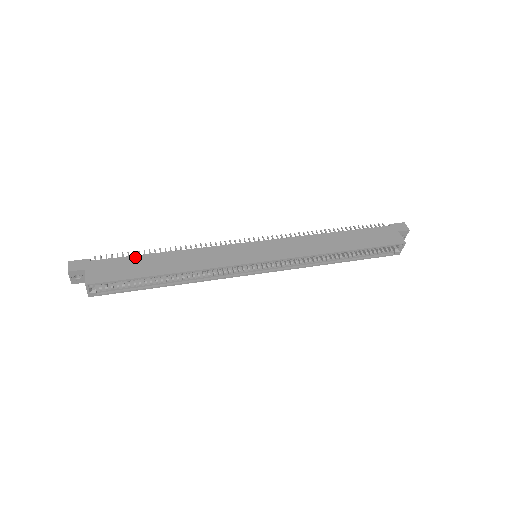
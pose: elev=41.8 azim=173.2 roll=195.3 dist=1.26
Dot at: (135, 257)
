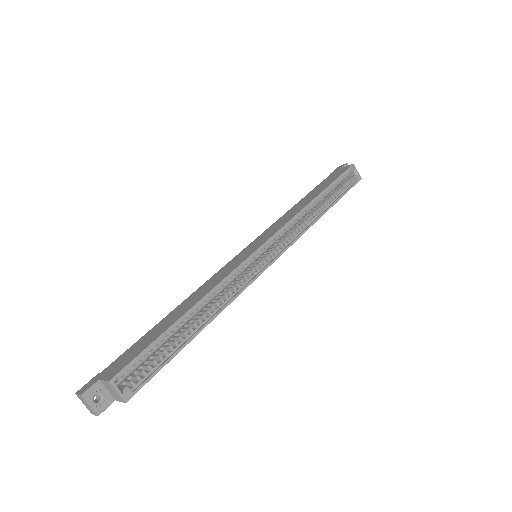
Dot at: (145, 335)
